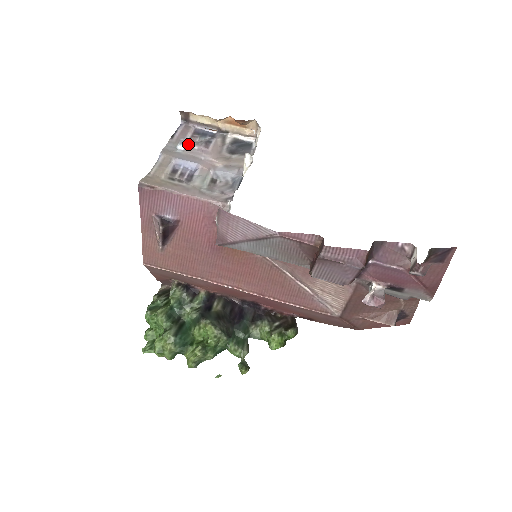
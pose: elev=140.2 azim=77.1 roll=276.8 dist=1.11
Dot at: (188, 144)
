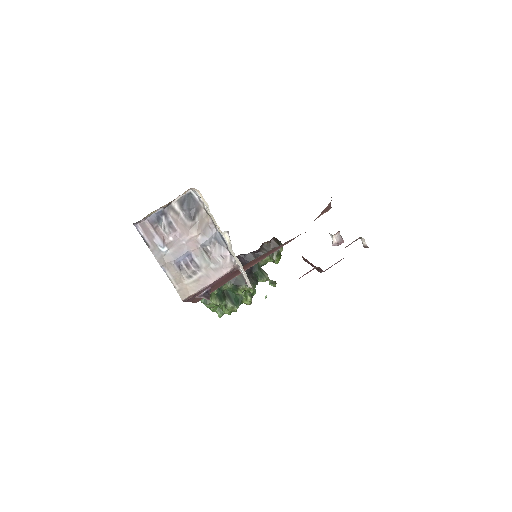
Dot at: (164, 241)
